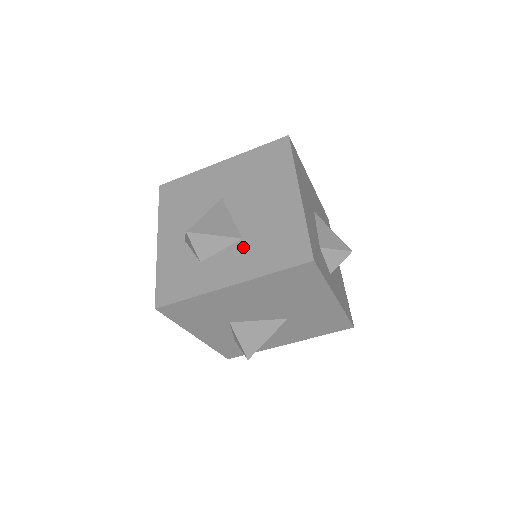
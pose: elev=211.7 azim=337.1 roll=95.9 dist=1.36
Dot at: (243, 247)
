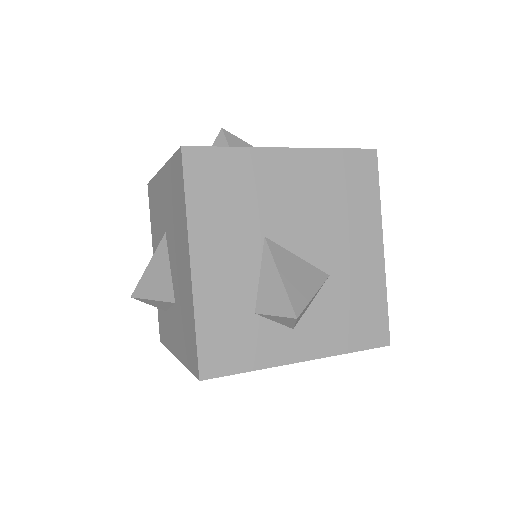
Dot at: (176, 316)
